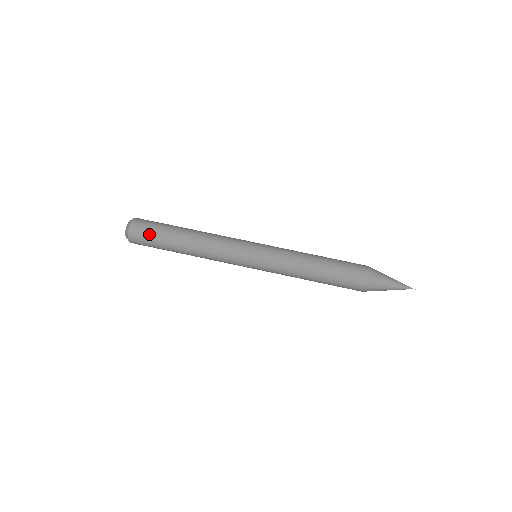
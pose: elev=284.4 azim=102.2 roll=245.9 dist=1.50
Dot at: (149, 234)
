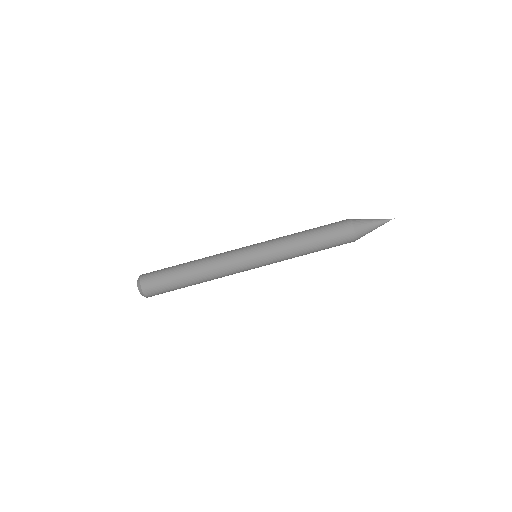
Dot at: (163, 290)
